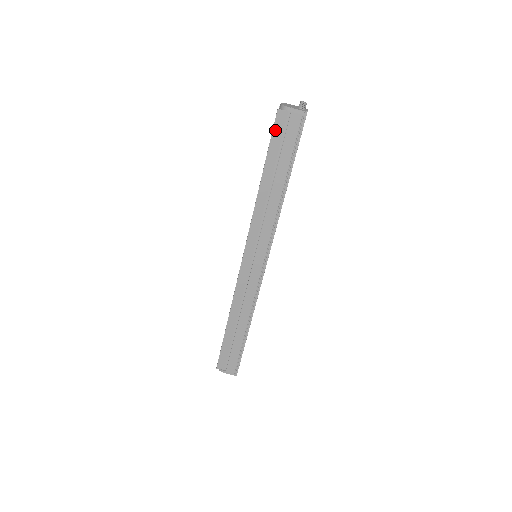
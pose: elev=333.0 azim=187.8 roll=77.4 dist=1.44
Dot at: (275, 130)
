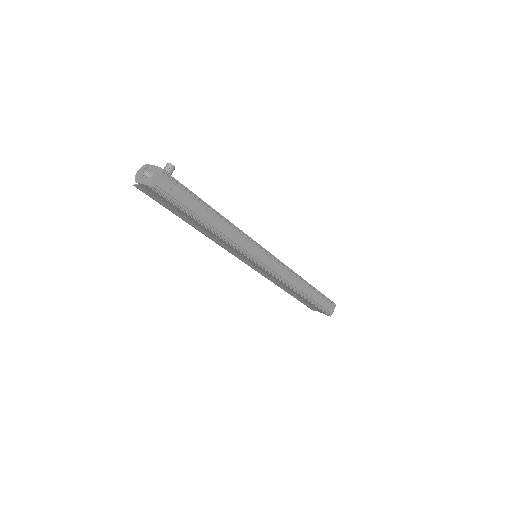
Dot at: (151, 197)
